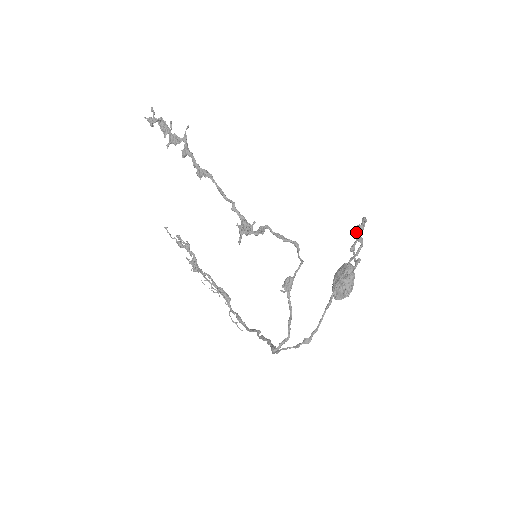
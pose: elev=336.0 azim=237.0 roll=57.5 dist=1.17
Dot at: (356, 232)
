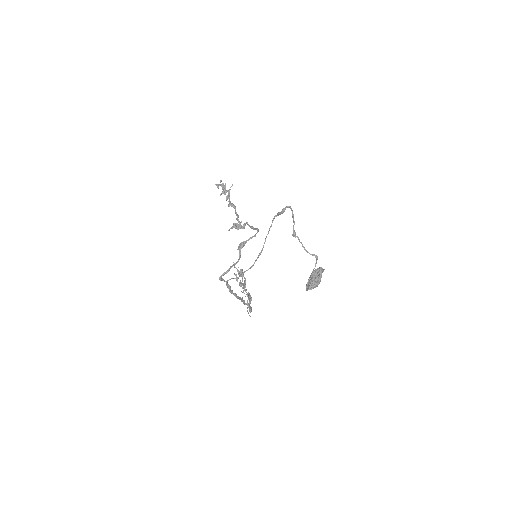
Dot at: (280, 212)
